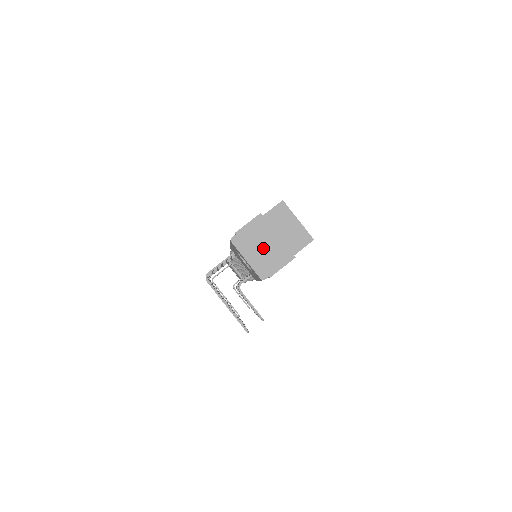
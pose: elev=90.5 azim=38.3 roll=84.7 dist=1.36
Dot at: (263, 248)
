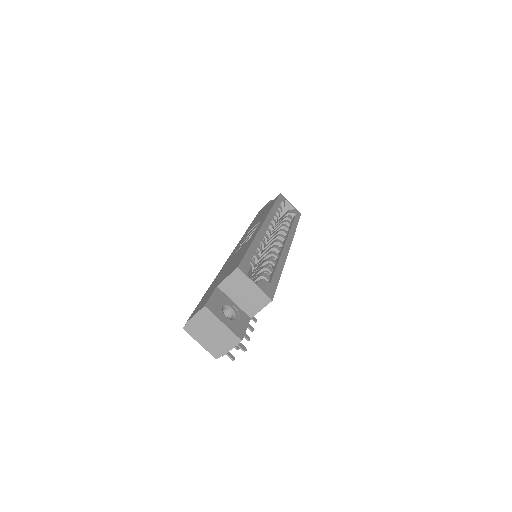
Dot at: (212, 334)
